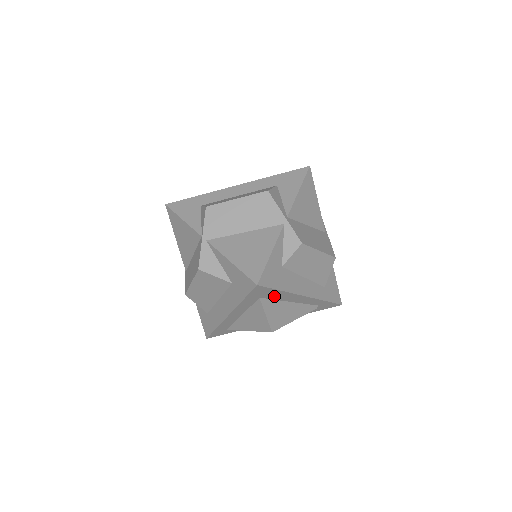
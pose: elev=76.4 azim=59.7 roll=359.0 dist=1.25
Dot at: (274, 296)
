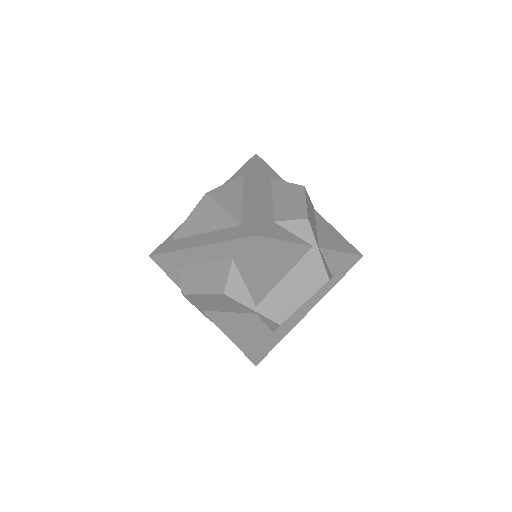
Dot at: occluded
